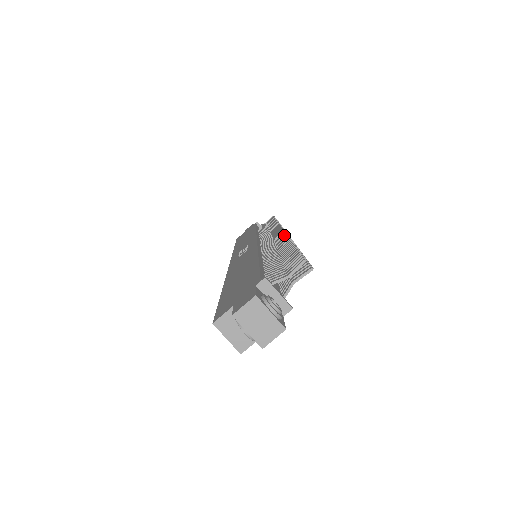
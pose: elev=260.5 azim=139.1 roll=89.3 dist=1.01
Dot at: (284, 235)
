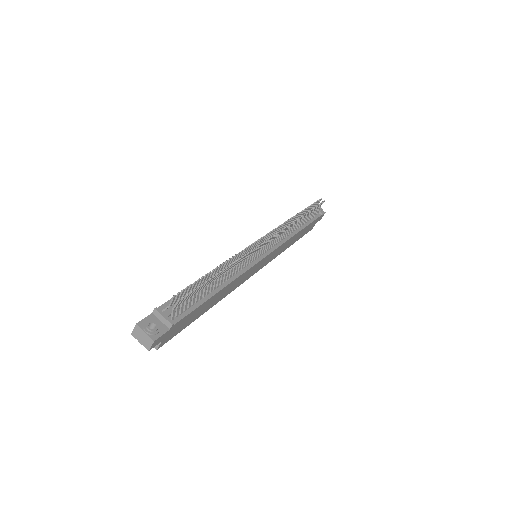
Dot at: (246, 248)
